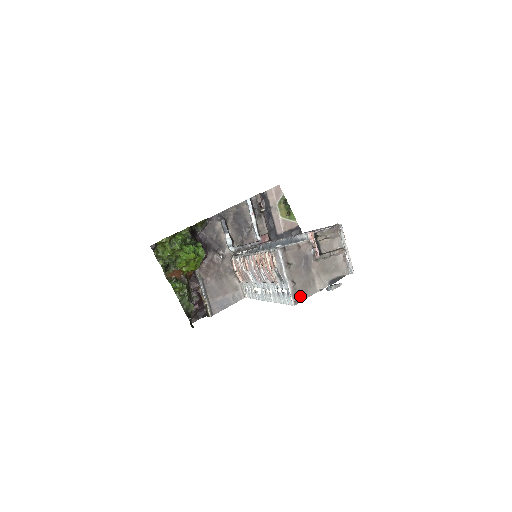
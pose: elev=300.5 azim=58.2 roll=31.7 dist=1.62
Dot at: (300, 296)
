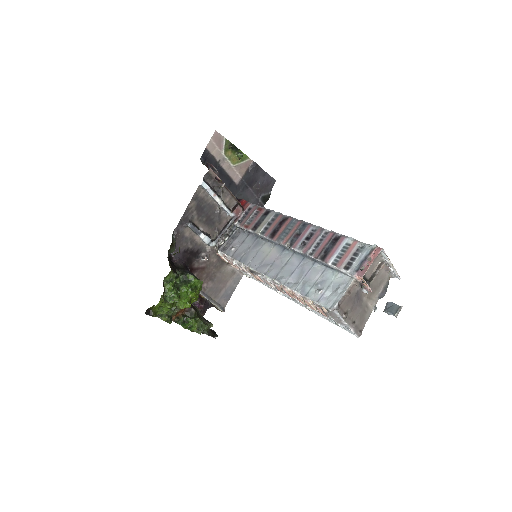
Dot at: (361, 327)
